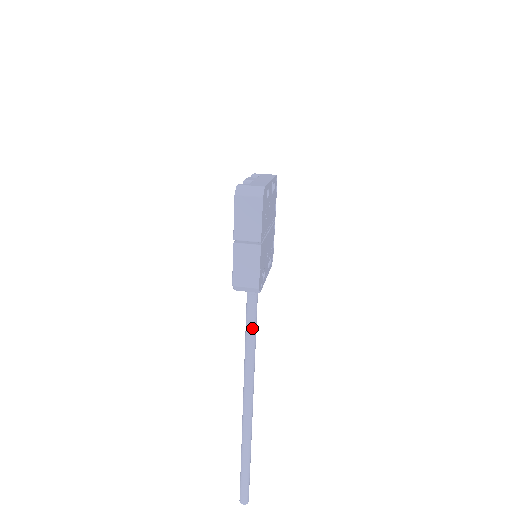
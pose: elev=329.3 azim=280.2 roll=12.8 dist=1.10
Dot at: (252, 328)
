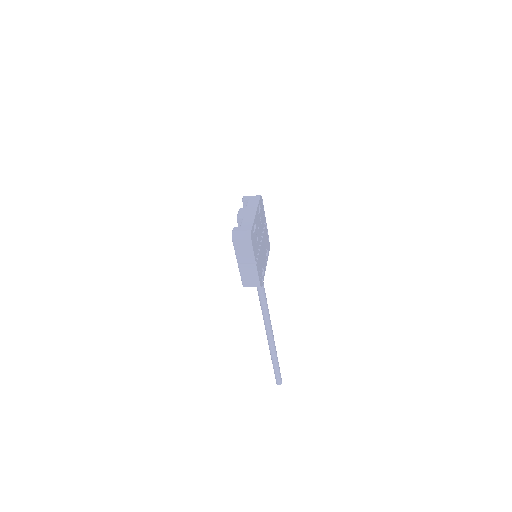
Dot at: (263, 297)
